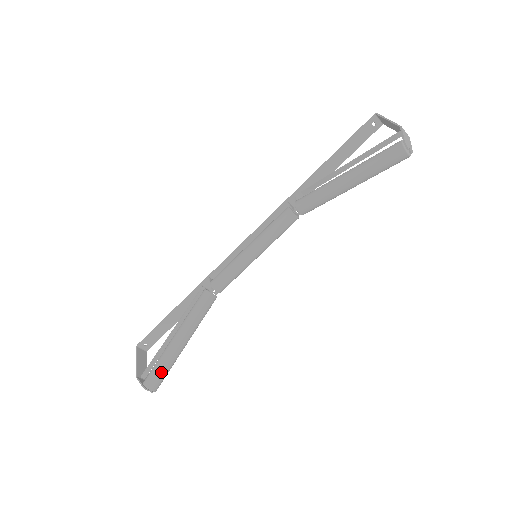
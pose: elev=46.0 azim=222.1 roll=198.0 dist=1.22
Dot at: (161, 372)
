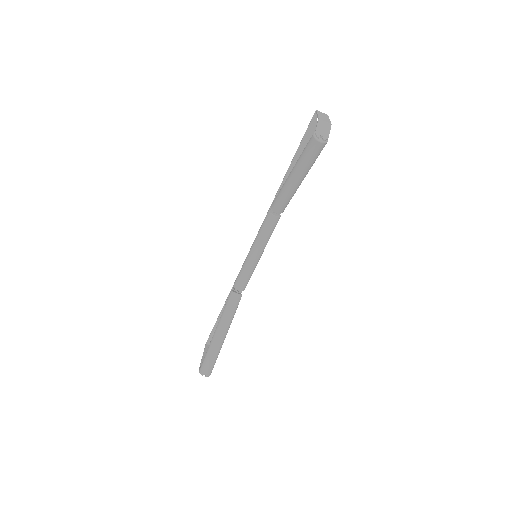
Dot at: (209, 360)
